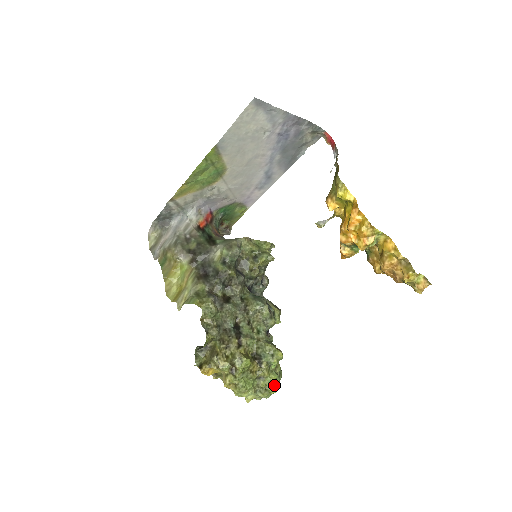
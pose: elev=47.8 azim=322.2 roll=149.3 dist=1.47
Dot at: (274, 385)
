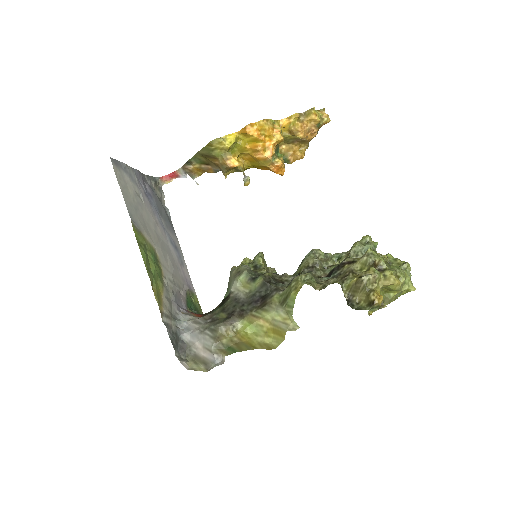
Dot at: (398, 260)
